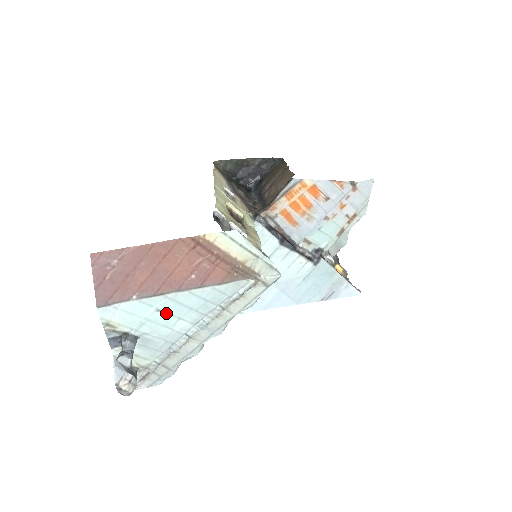
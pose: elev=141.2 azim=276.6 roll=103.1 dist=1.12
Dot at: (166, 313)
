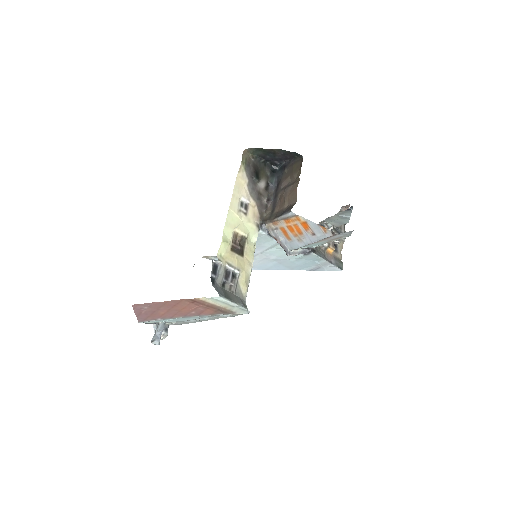
Dot at: (180, 319)
